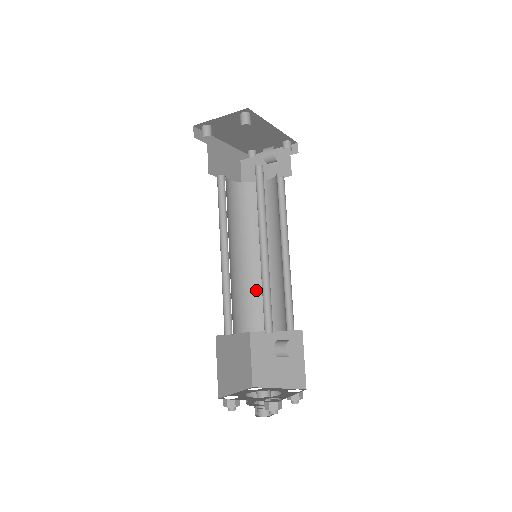
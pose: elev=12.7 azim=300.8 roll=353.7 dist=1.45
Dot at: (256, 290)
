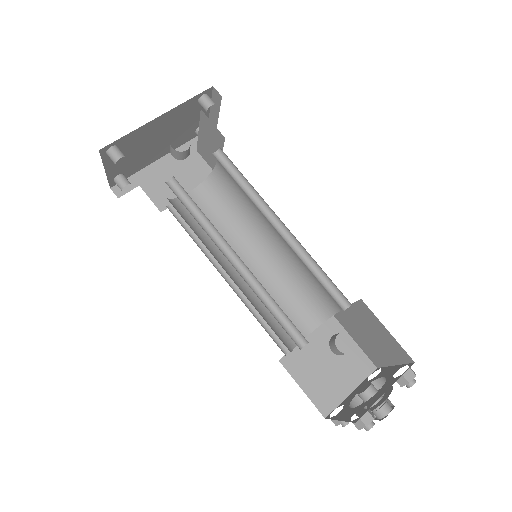
Dot at: (297, 277)
